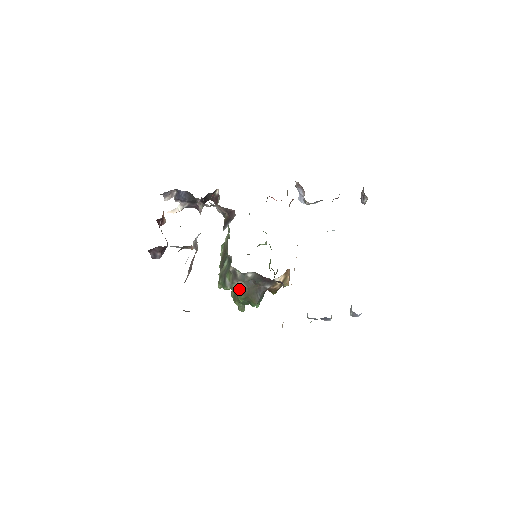
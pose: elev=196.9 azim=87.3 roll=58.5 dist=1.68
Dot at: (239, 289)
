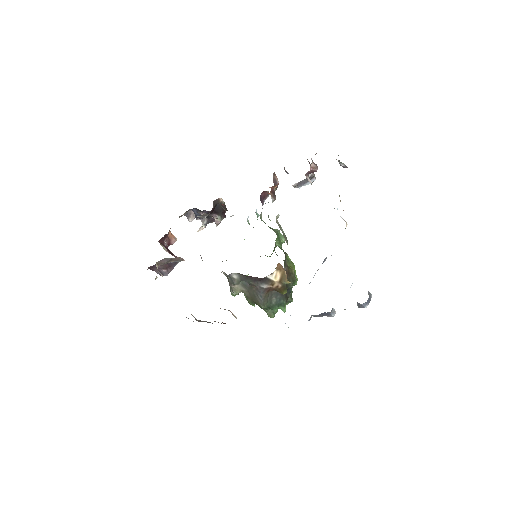
Dot at: (244, 293)
